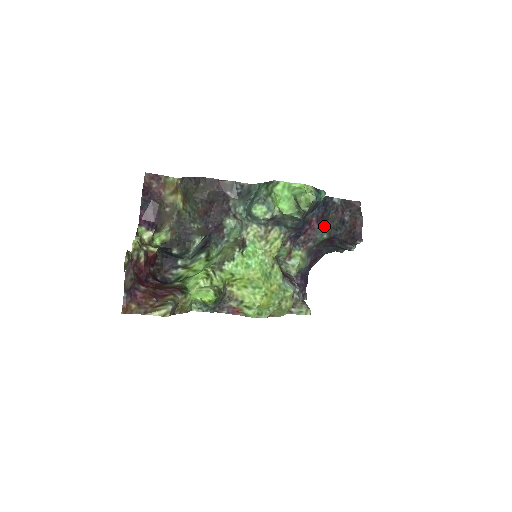
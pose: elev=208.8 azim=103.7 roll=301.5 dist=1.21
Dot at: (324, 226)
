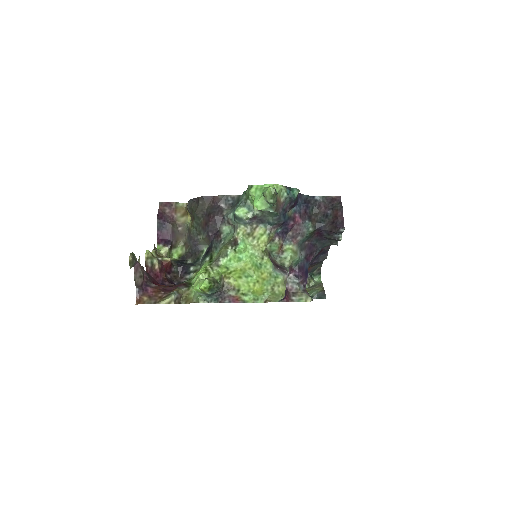
Dot at: (308, 221)
